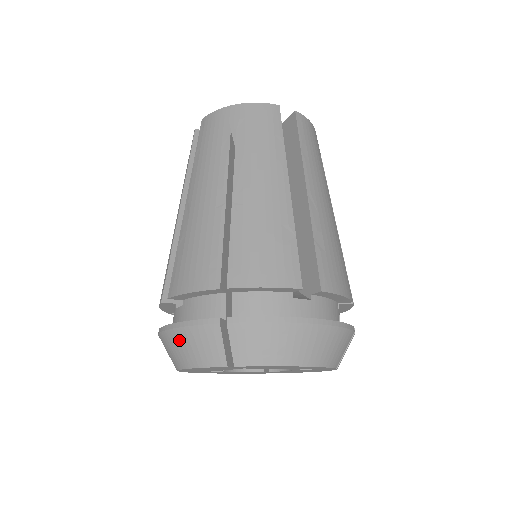
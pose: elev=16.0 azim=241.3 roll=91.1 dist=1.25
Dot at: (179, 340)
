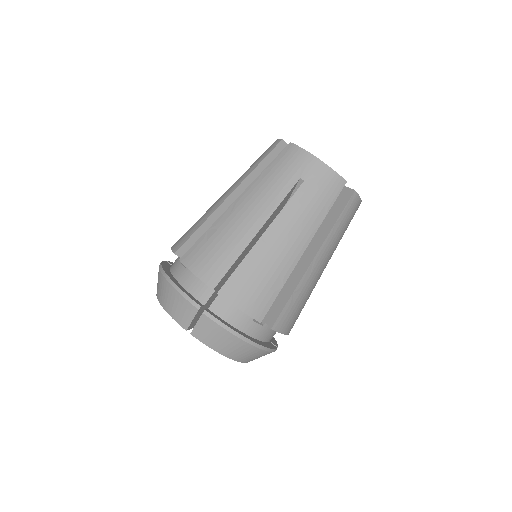
Dot at: (169, 292)
